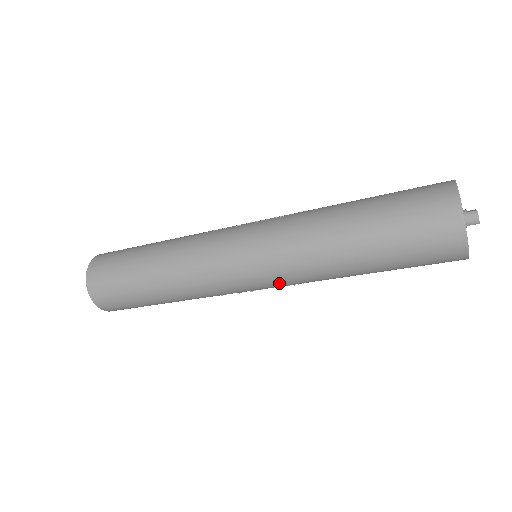
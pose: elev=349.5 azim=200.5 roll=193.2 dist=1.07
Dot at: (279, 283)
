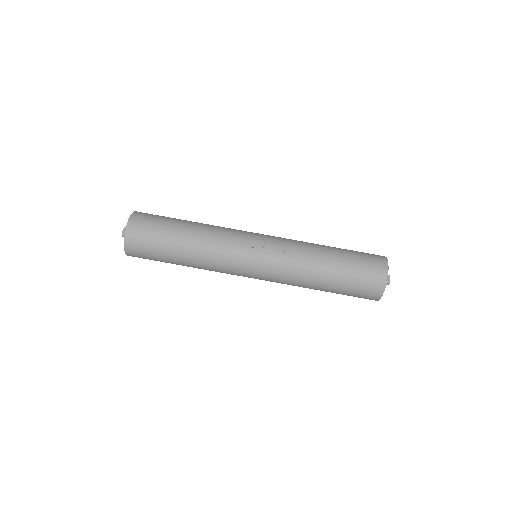
Dot at: occluded
